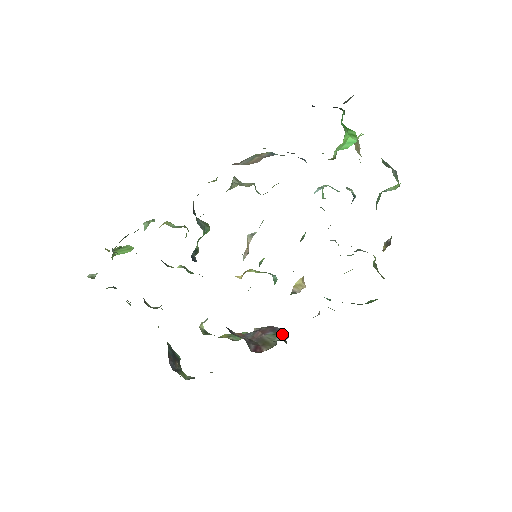
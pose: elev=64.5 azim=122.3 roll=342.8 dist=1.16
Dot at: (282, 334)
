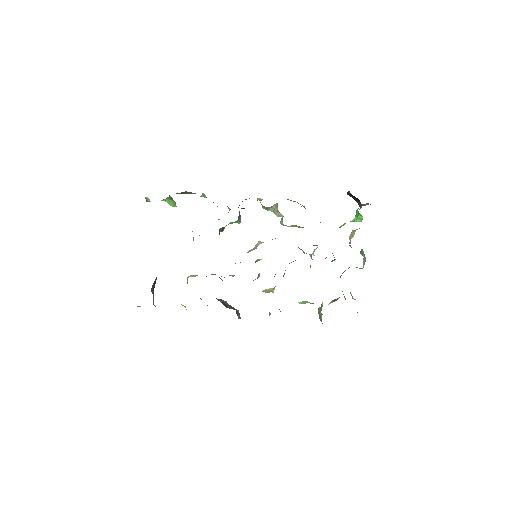
Dot at: (238, 314)
